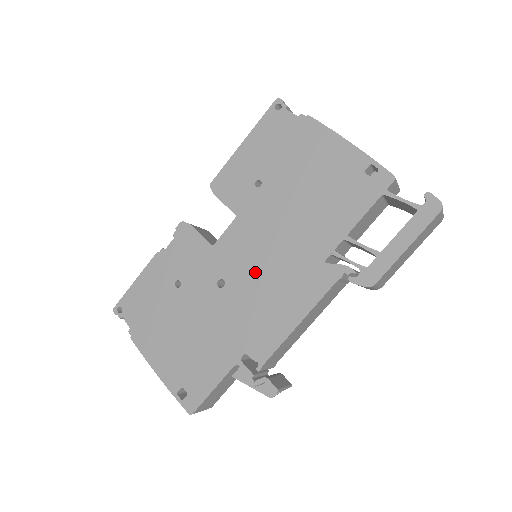
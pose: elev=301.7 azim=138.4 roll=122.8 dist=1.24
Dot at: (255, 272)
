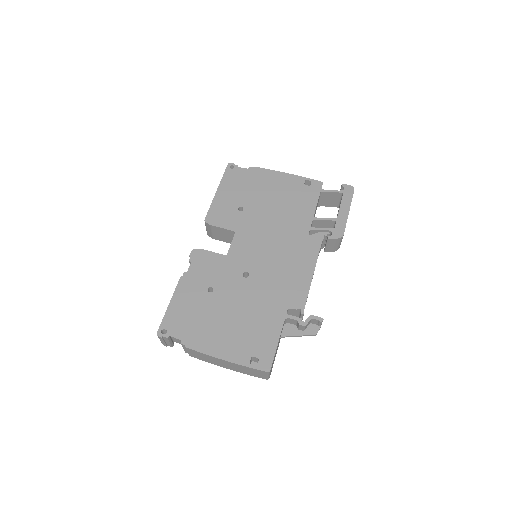
Dot at: (267, 258)
